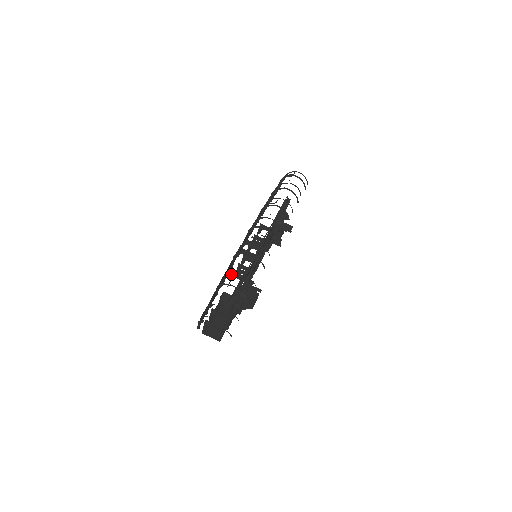
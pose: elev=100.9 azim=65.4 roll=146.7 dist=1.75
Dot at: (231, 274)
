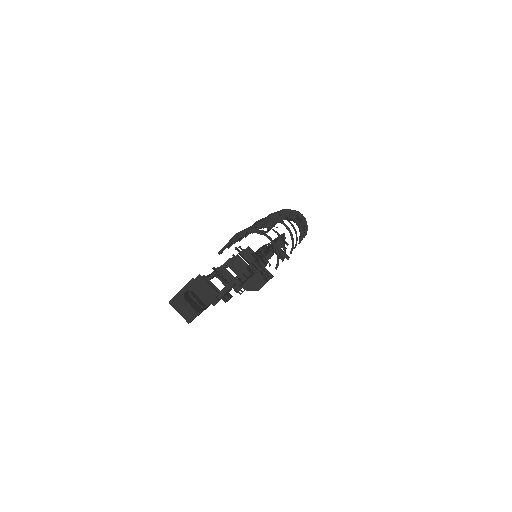
Dot at: (213, 268)
